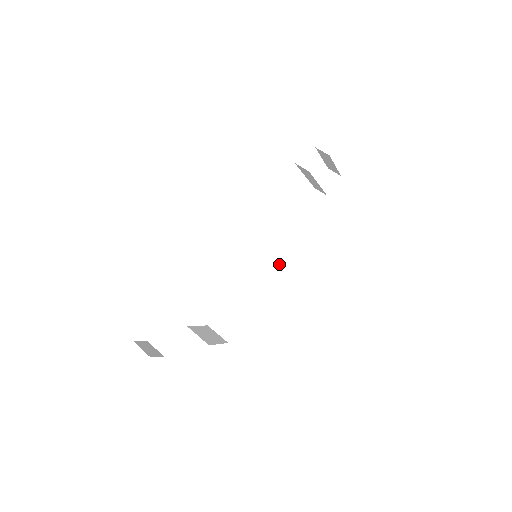
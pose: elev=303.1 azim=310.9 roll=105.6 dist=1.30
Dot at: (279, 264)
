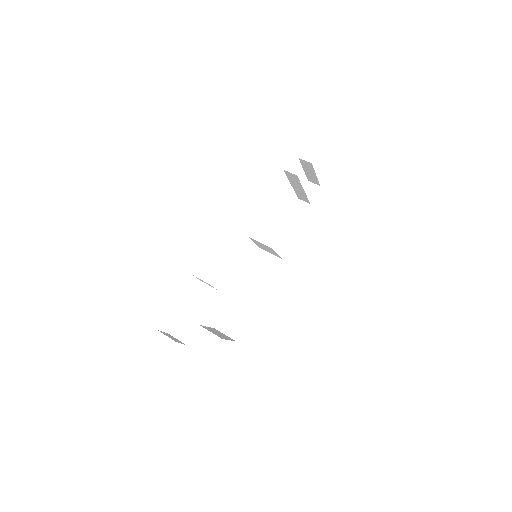
Dot at: (276, 264)
